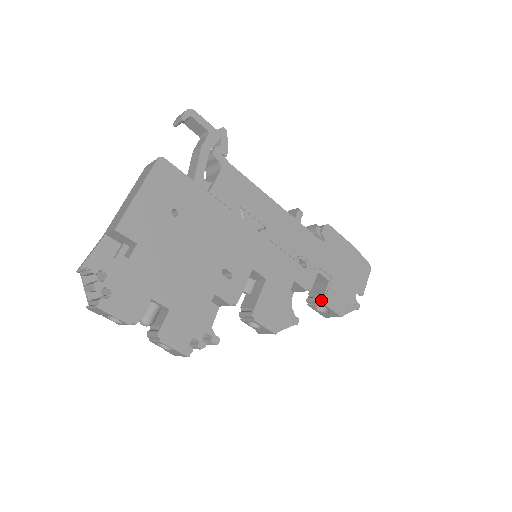
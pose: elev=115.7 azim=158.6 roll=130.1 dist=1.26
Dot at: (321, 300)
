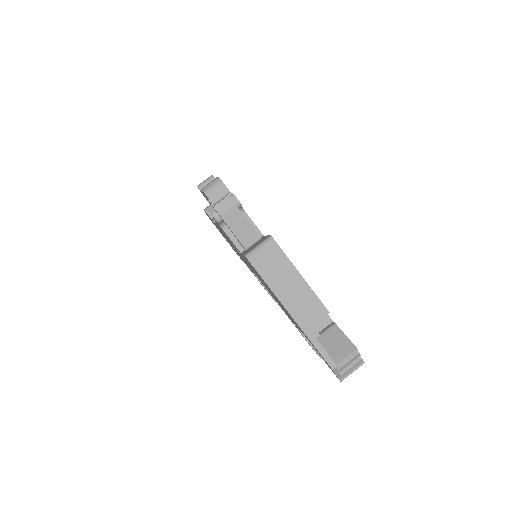
Dot at: occluded
